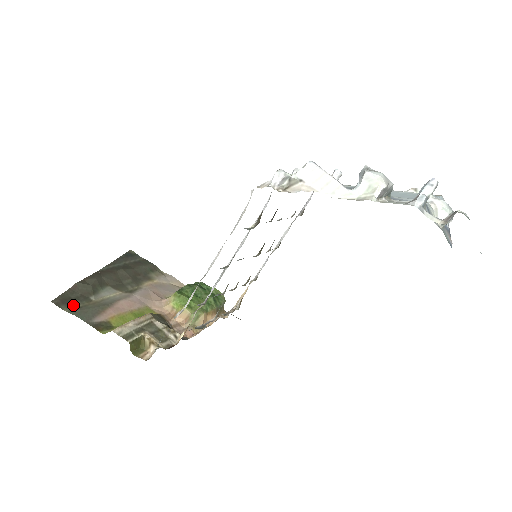
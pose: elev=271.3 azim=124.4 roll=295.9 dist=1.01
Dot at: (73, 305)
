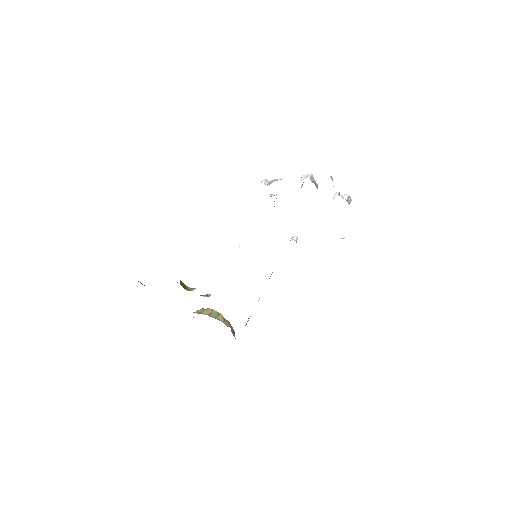
Dot at: occluded
